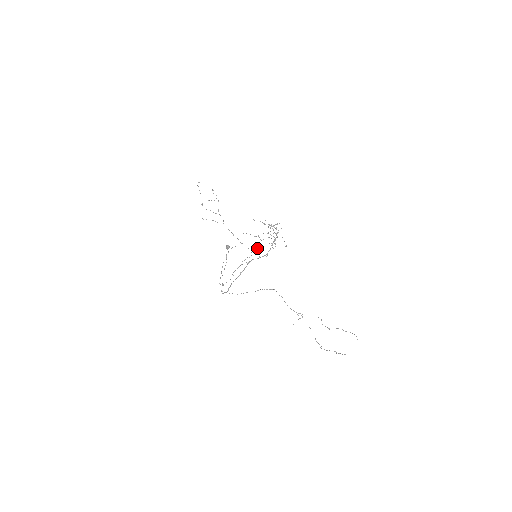
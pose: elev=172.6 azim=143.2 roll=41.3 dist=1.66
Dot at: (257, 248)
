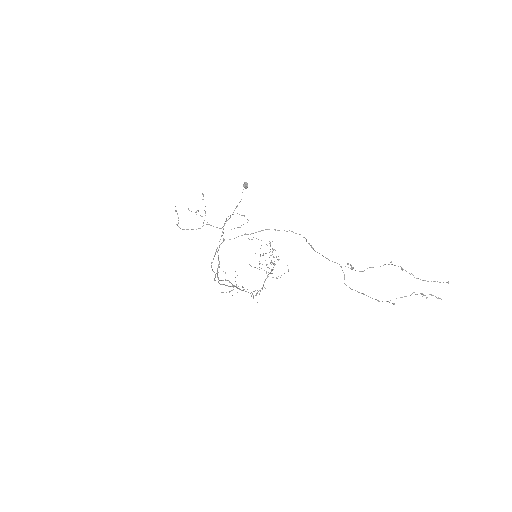
Dot at: occluded
